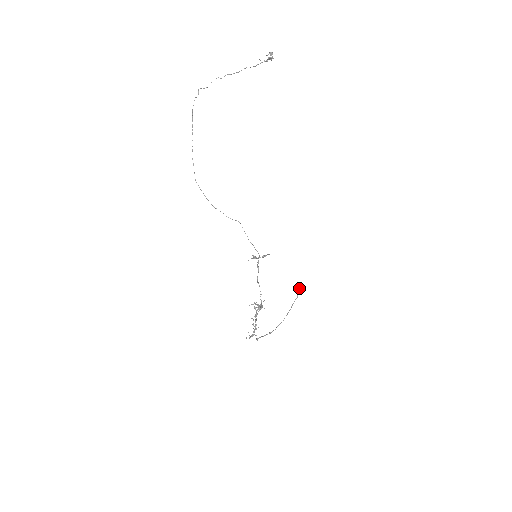
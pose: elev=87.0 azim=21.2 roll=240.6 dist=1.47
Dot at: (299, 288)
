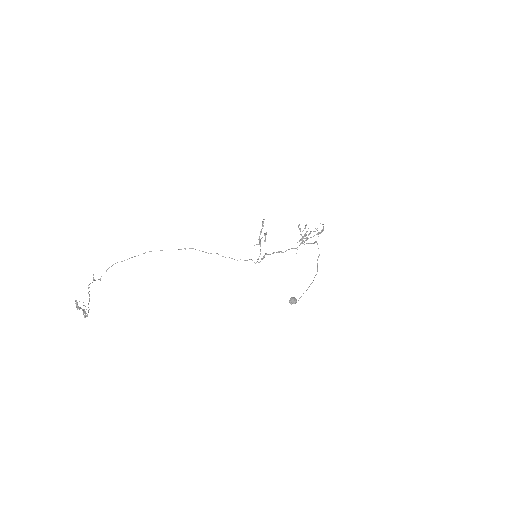
Dot at: occluded
